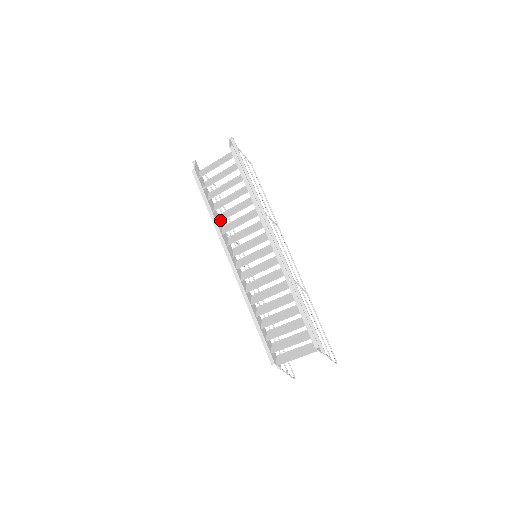
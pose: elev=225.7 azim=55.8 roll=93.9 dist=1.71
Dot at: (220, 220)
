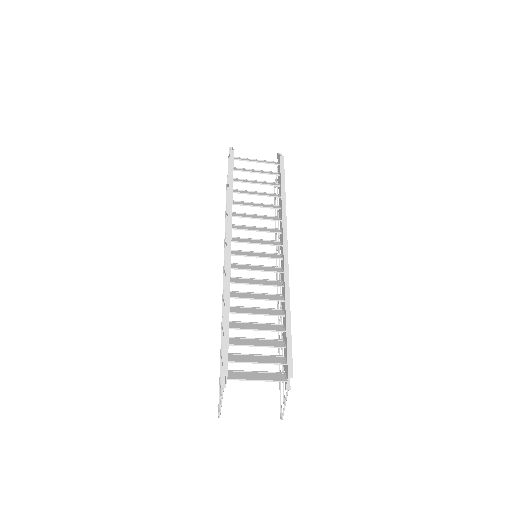
Dot at: (237, 203)
